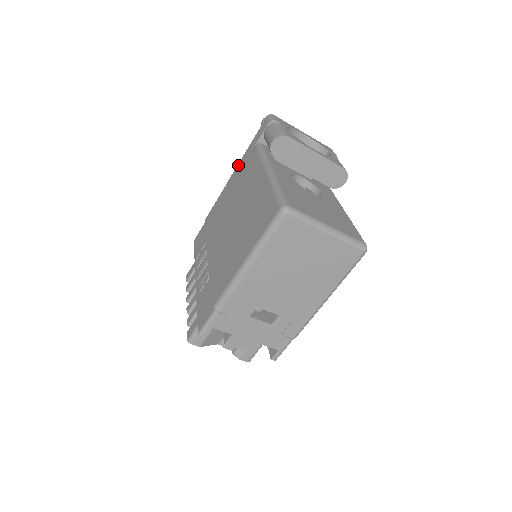
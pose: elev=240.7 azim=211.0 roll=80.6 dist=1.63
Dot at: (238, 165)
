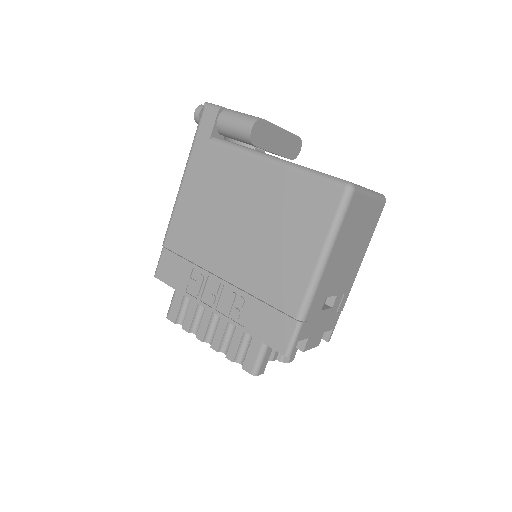
Dot at: (188, 170)
